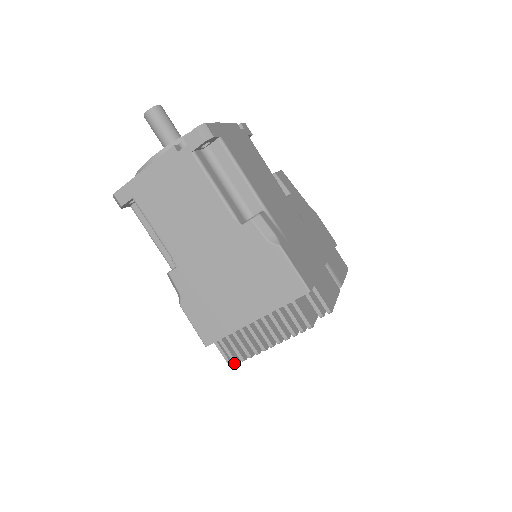
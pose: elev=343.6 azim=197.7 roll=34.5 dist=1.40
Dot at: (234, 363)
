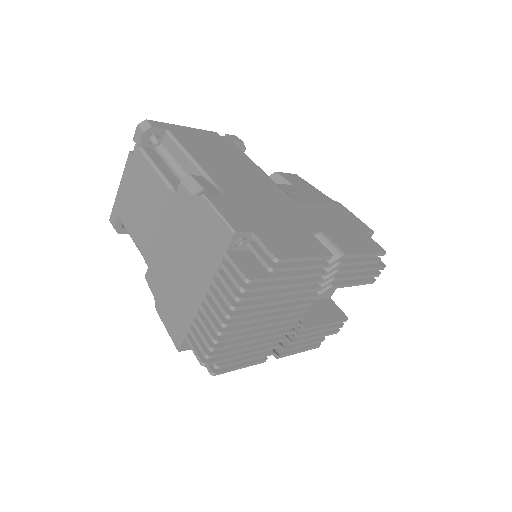
Dot at: (200, 363)
